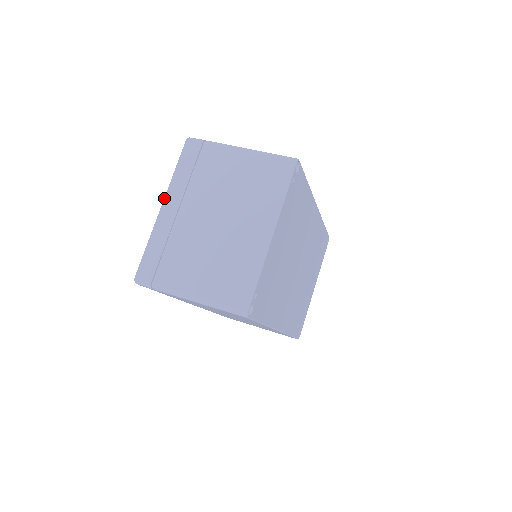
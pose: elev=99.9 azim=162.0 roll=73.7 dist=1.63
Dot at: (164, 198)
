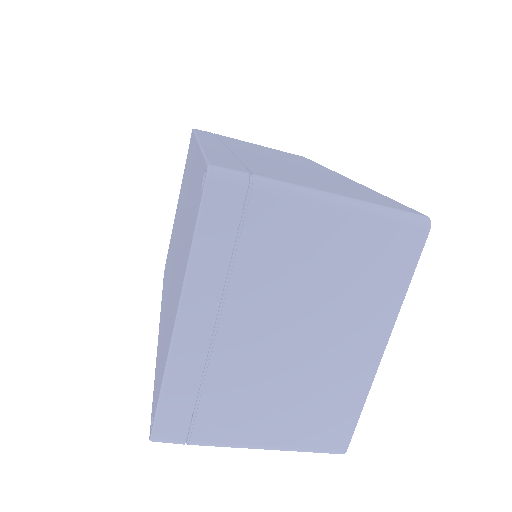
Dot at: (180, 305)
